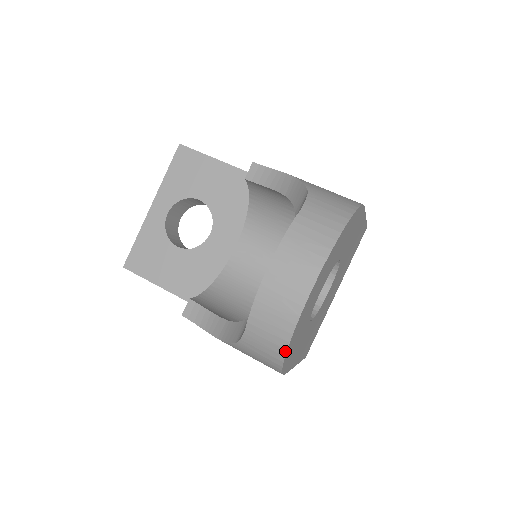
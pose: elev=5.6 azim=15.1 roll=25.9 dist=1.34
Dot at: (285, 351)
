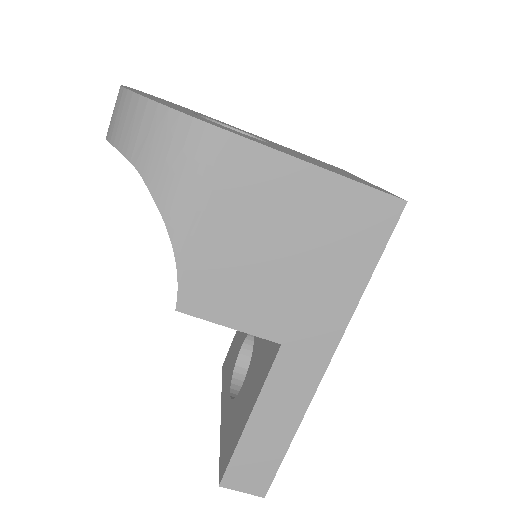
Dot at: (134, 95)
